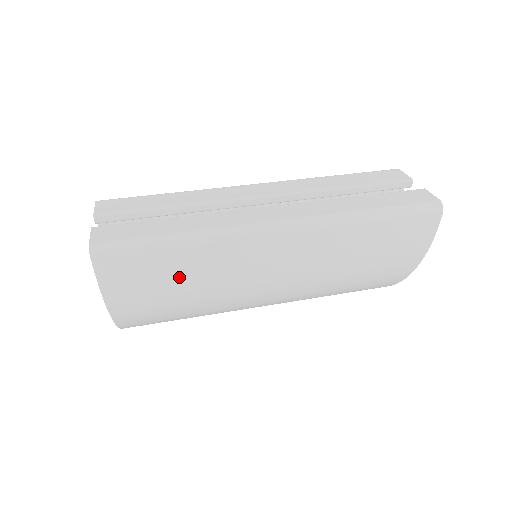
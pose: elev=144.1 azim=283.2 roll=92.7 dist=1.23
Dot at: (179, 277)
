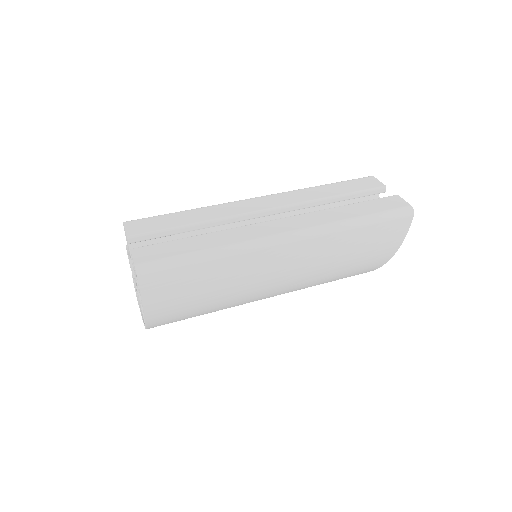
Dot at: (207, 285)
